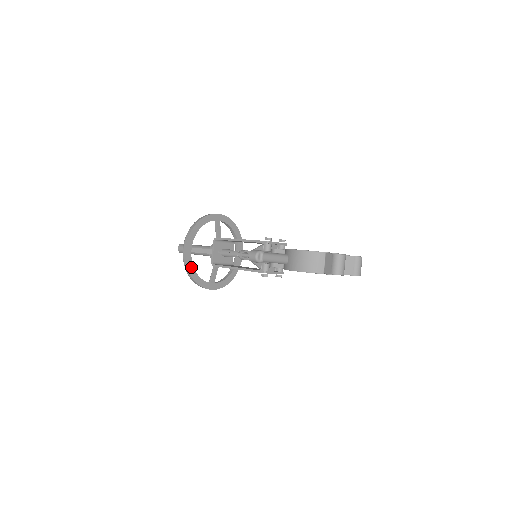
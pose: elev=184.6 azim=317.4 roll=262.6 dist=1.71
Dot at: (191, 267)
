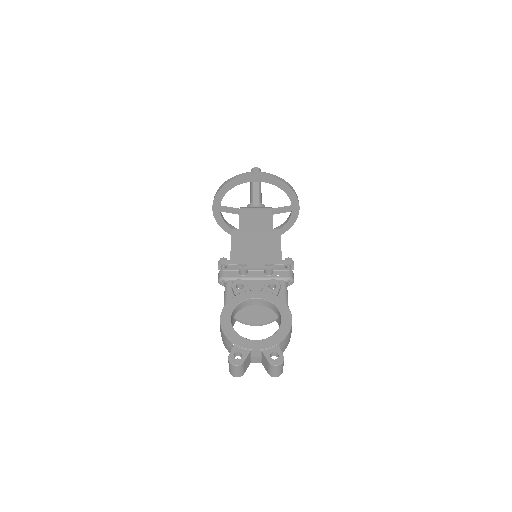
Dot at: (223, 224)
